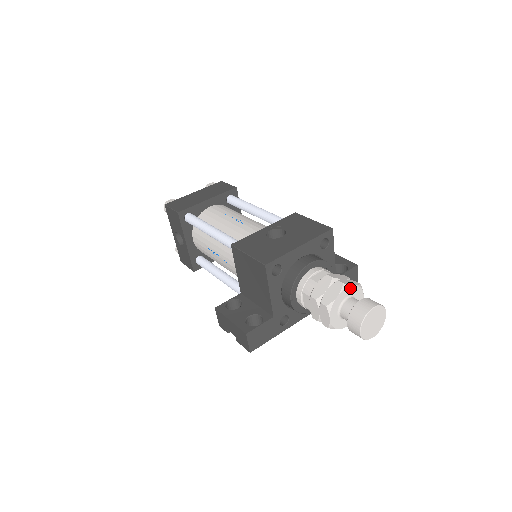
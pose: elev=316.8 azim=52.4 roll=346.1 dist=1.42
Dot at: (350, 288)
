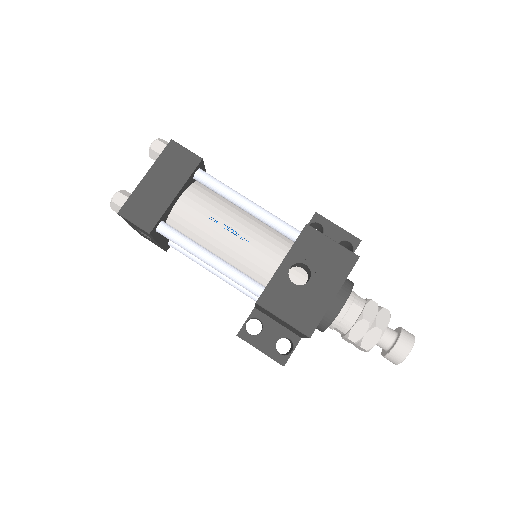
Dot at: (386, 328)
